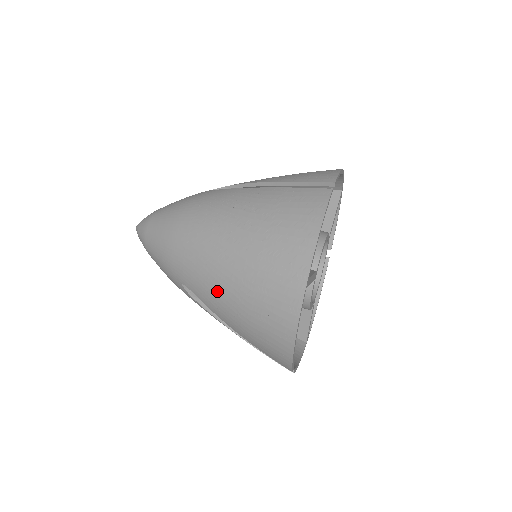
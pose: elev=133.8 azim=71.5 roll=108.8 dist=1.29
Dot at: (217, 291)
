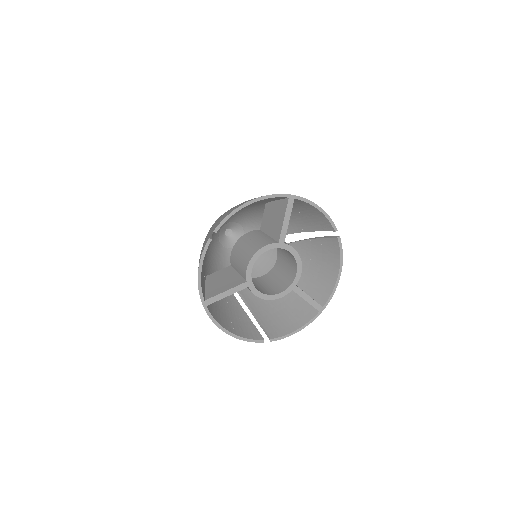
Dot at: occluded
